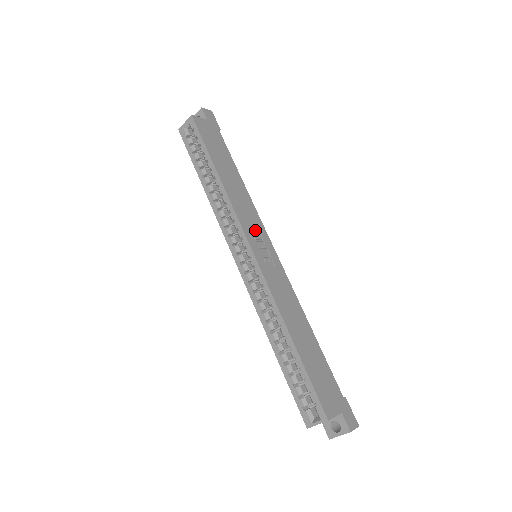
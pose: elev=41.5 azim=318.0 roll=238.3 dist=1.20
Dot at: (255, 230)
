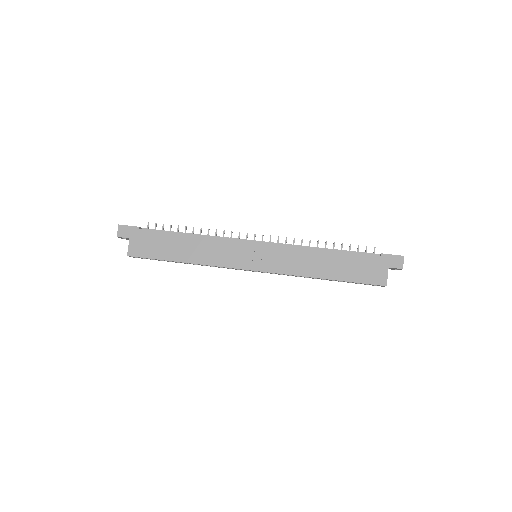
Dot at: (237, 254)
